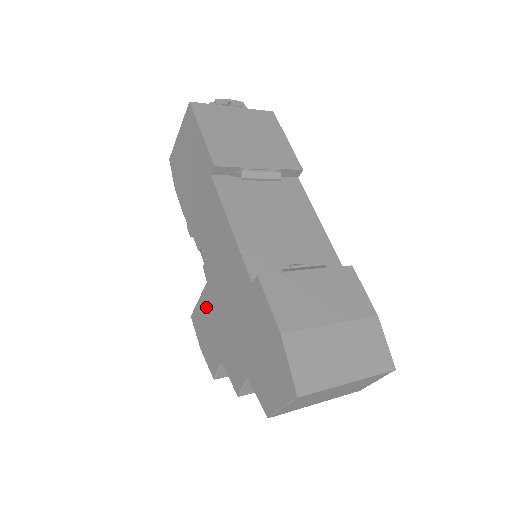
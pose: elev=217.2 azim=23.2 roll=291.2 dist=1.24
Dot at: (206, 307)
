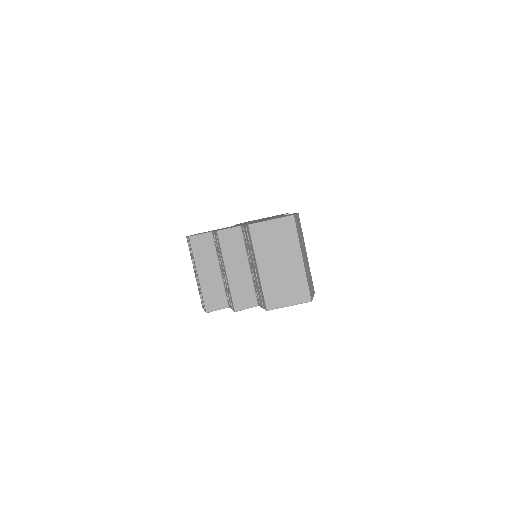
Dot at: occluded
